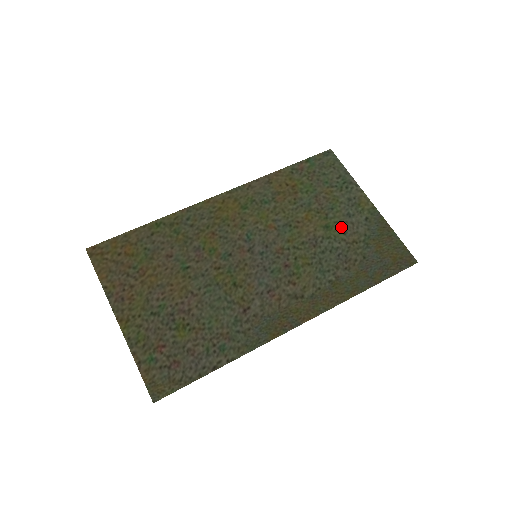
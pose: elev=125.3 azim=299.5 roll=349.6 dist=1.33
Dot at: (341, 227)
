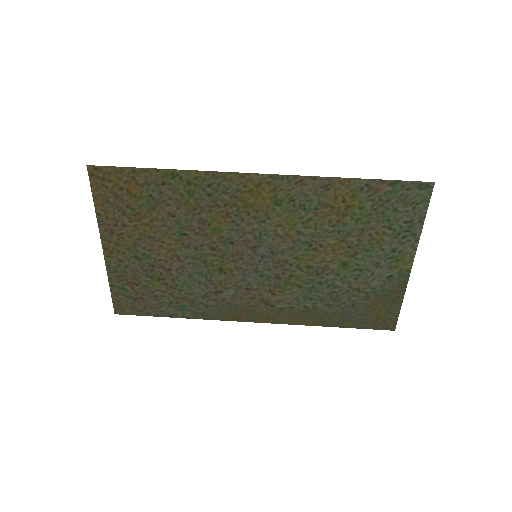
Dot at: (358, 271)
